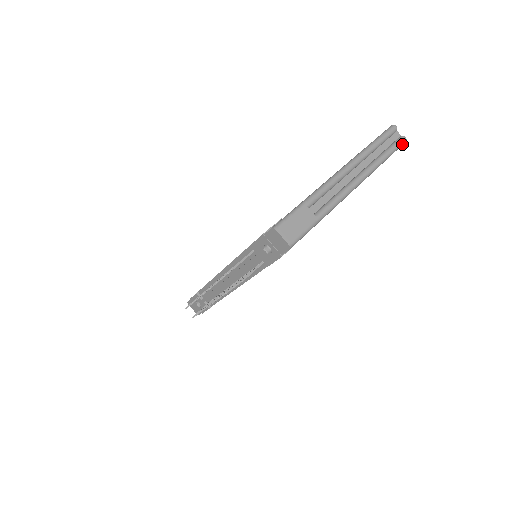
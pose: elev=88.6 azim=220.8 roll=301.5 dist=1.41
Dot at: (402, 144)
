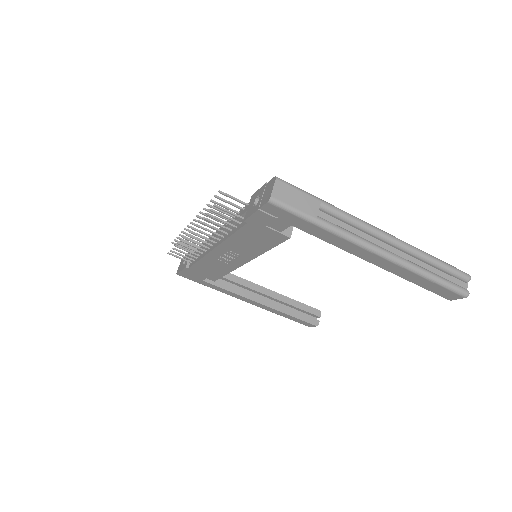
Dot at: (459, 293)
